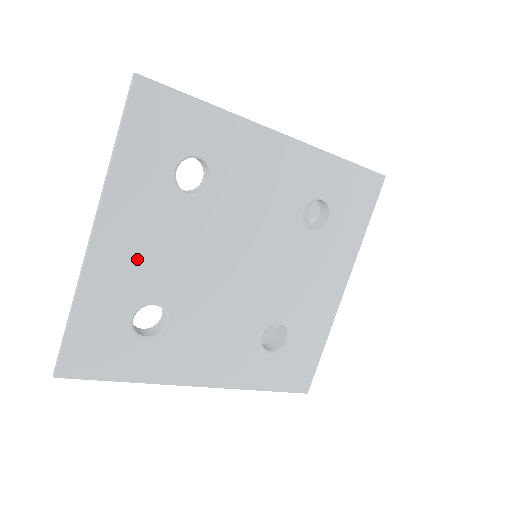
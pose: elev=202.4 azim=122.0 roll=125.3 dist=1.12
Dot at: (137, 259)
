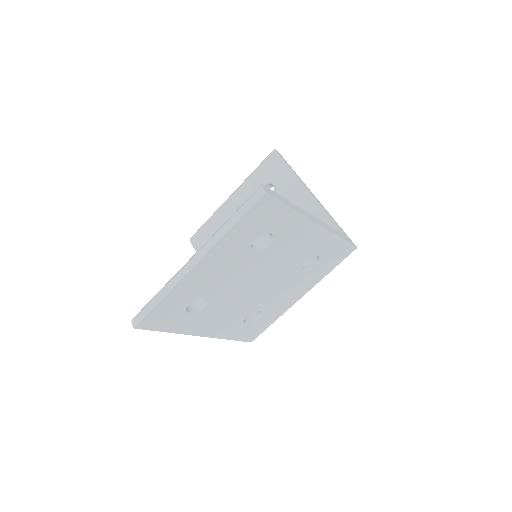
Dot at: (209, 278)
